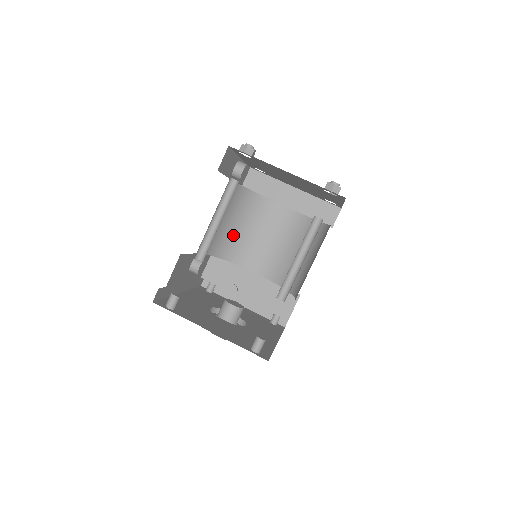
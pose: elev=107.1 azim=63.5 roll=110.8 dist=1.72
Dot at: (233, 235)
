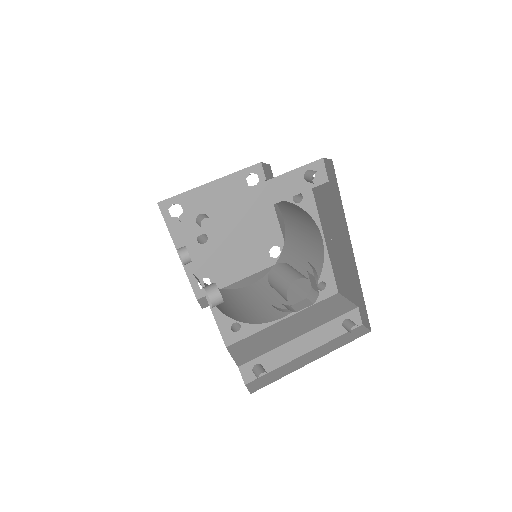
Dot at: (228, 308)
